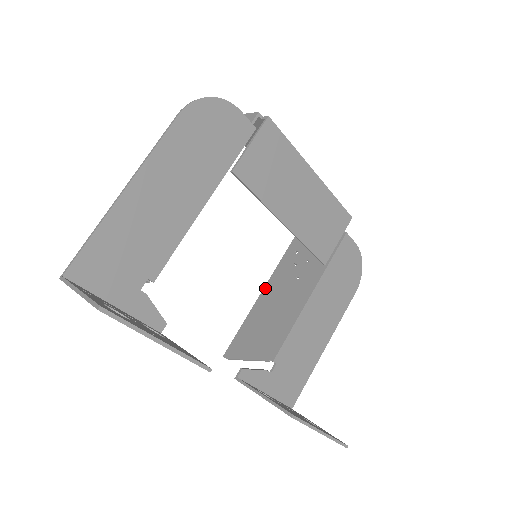
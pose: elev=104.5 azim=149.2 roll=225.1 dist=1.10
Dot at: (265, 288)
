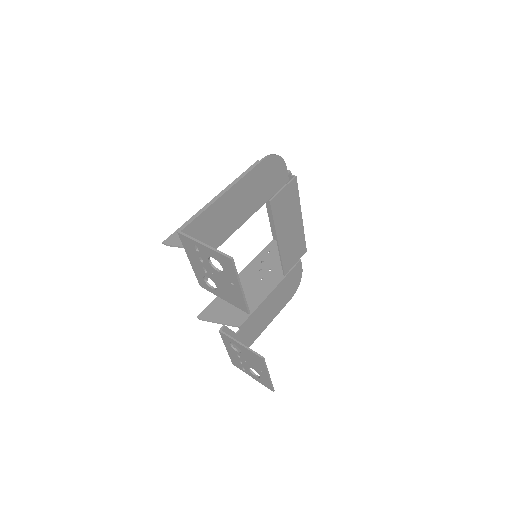
Dot at: occluded
